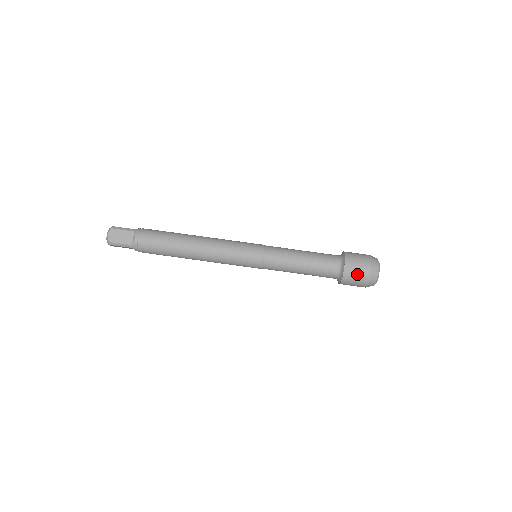
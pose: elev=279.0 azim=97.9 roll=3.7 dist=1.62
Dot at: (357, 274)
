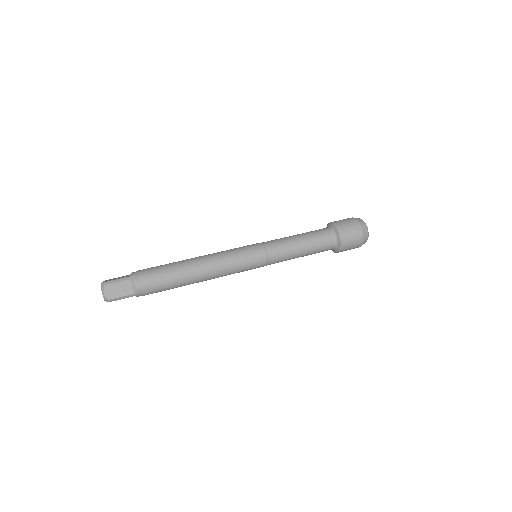
Dot at: (344, 221)
